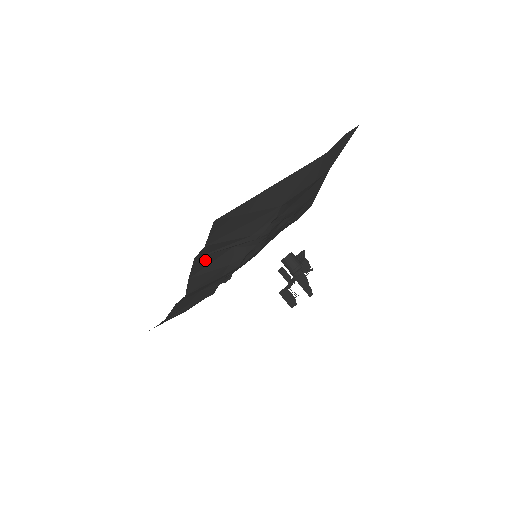
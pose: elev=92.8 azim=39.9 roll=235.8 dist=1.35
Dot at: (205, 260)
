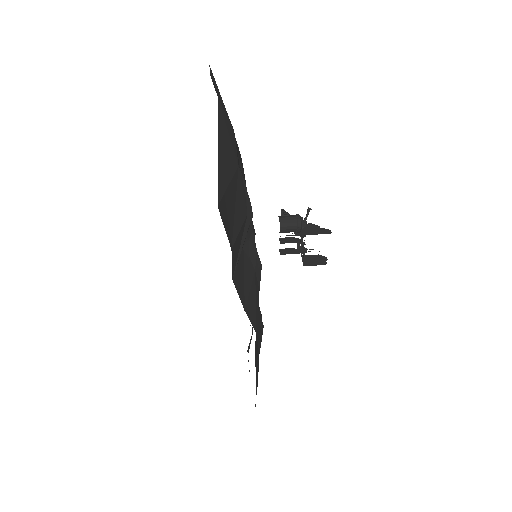
Dot at: (239, 277)
